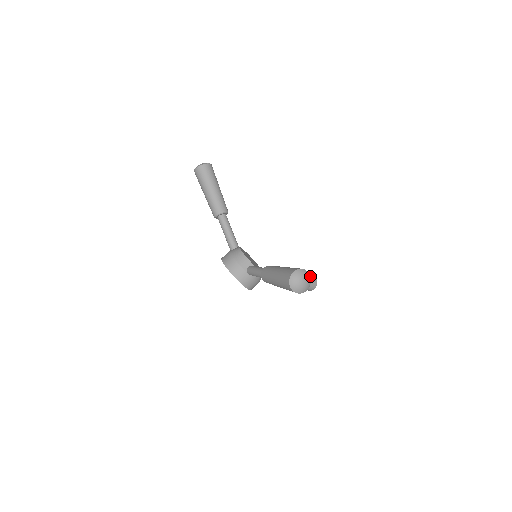
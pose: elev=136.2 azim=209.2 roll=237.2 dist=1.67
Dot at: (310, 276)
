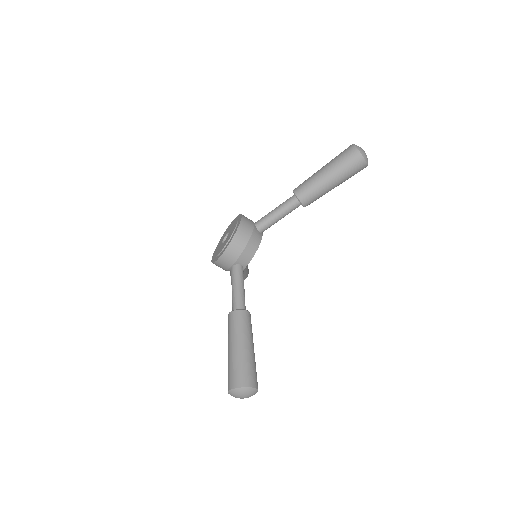
Dot at: occluded
